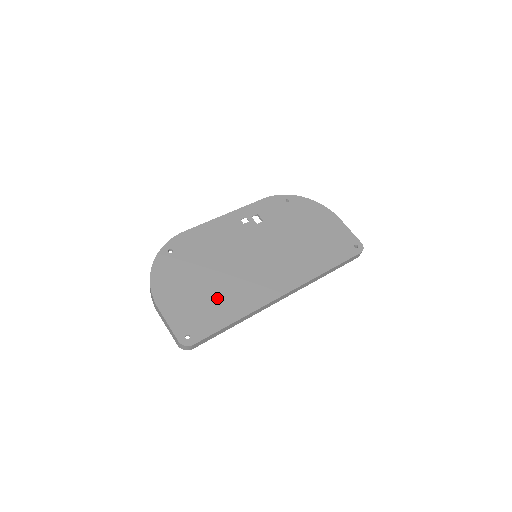
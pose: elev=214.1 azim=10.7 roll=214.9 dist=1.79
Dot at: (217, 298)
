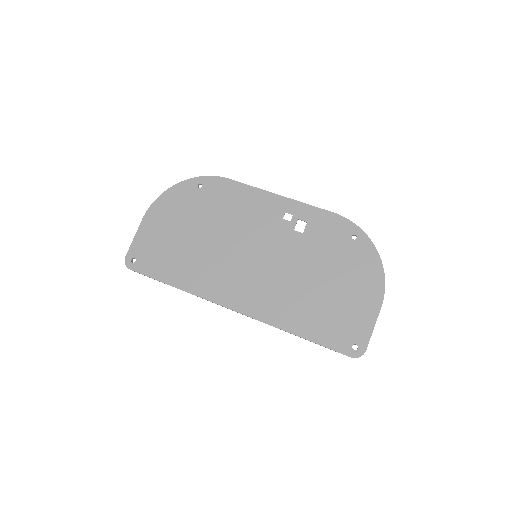
Dot at: (183, 256)
